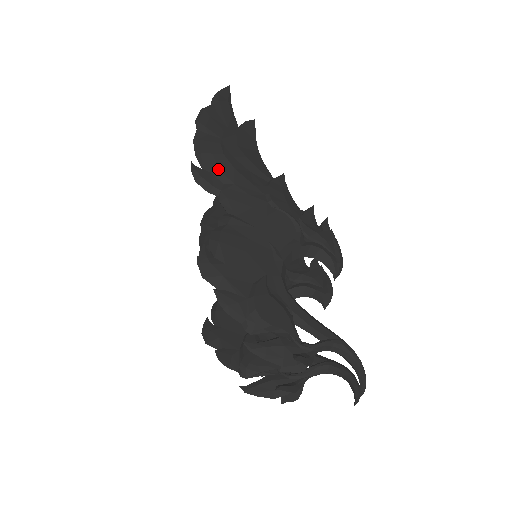
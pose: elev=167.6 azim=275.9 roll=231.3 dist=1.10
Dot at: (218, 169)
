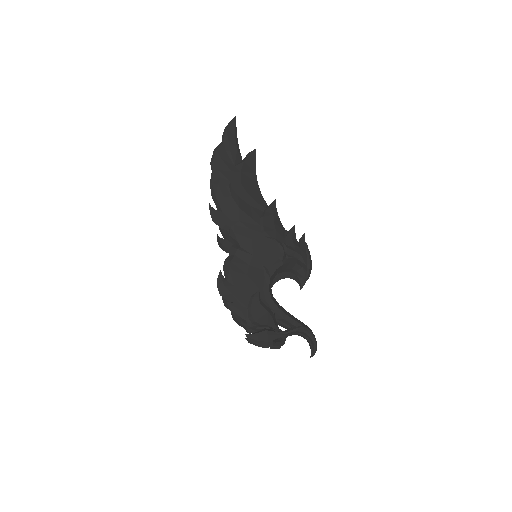
Dot at: (228, 210)
